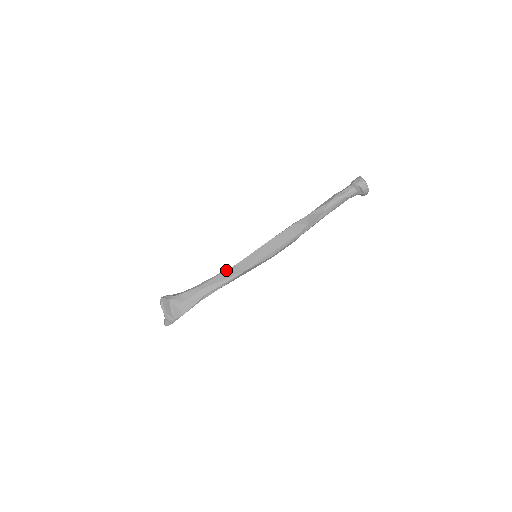
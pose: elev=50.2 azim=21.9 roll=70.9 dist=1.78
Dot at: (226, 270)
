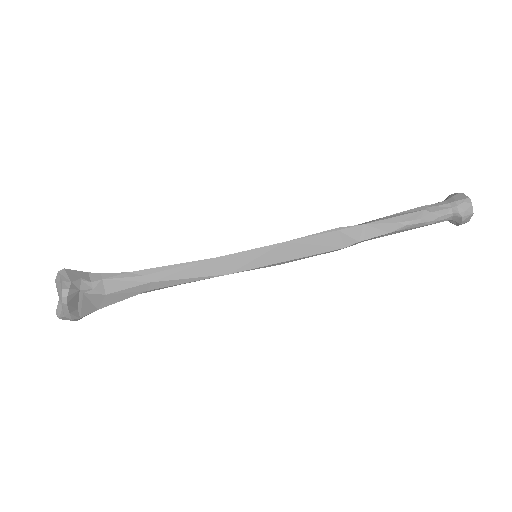
Dot at: (197, 262)
